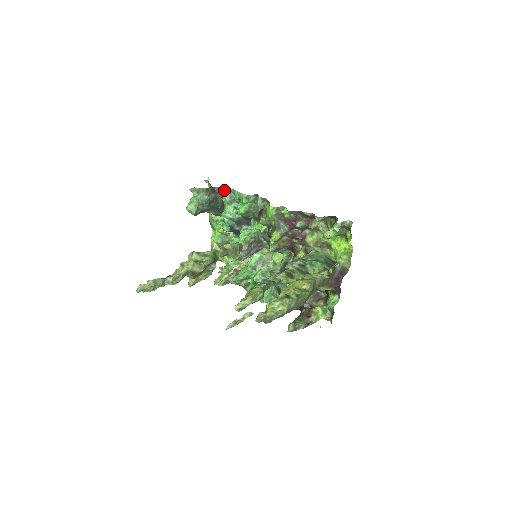
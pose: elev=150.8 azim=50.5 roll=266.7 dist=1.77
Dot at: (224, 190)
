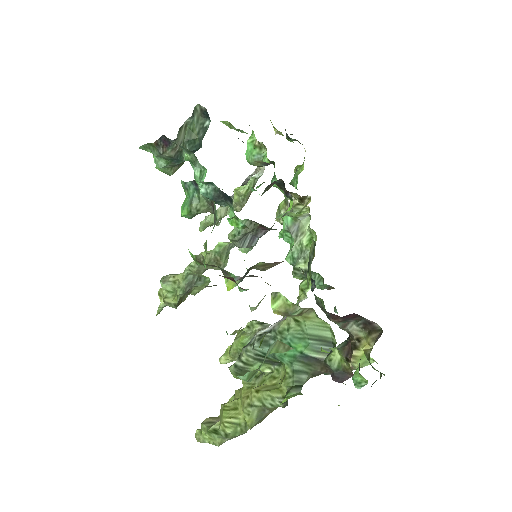
Dot at: occluded
